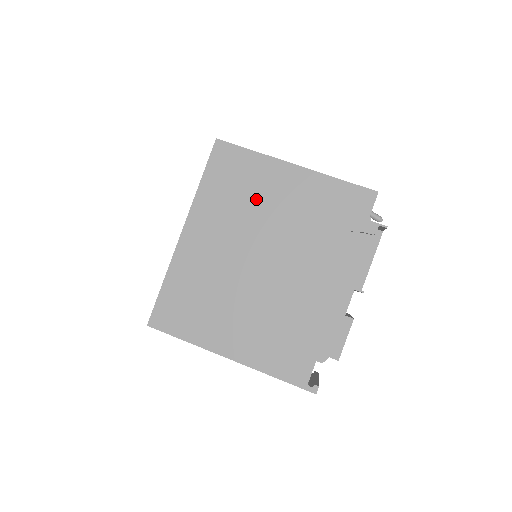
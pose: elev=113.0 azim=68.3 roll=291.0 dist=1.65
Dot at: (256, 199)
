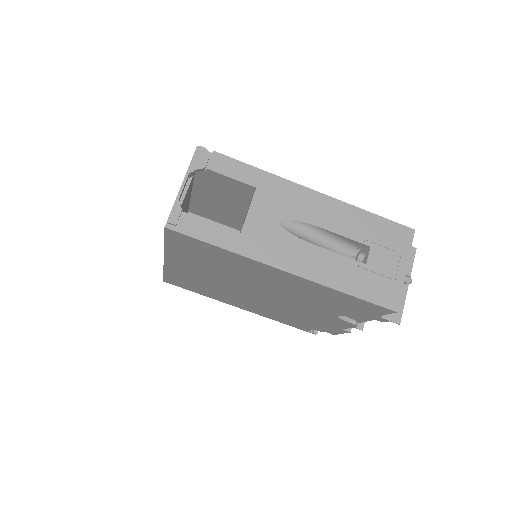
Dot at: (239, 272)
